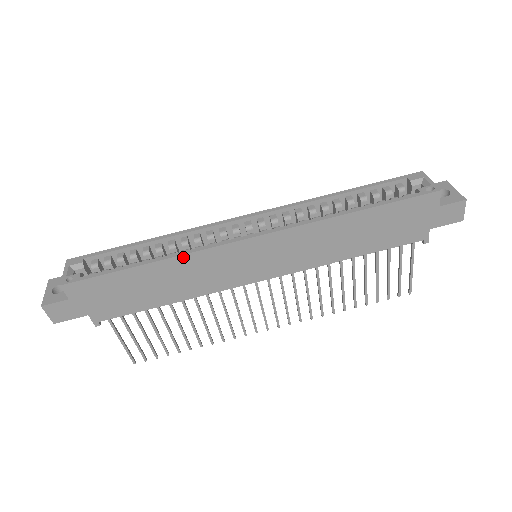
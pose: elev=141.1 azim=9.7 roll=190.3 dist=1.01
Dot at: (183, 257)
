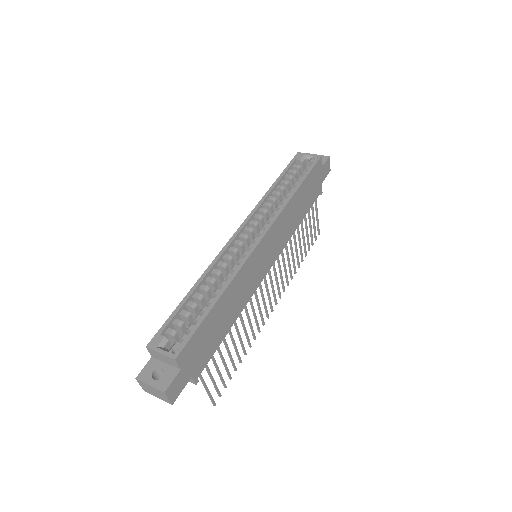
Dot at: (235, 278)
